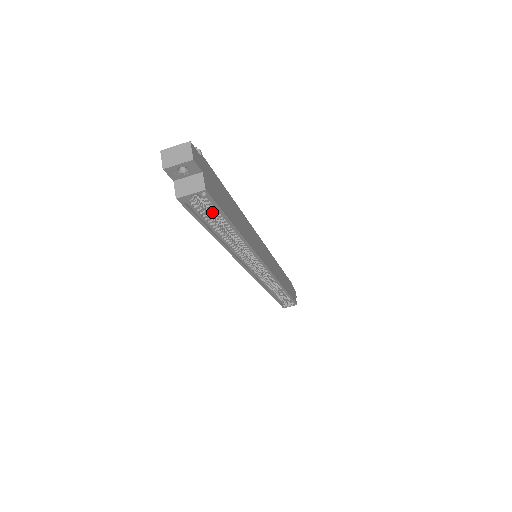
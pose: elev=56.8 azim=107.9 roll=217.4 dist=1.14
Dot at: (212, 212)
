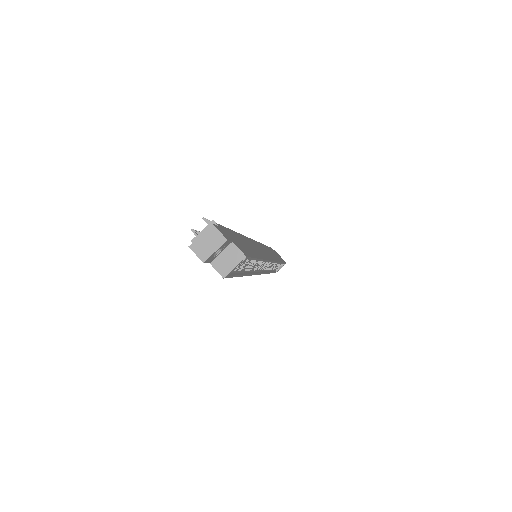
Dot at: occluded
